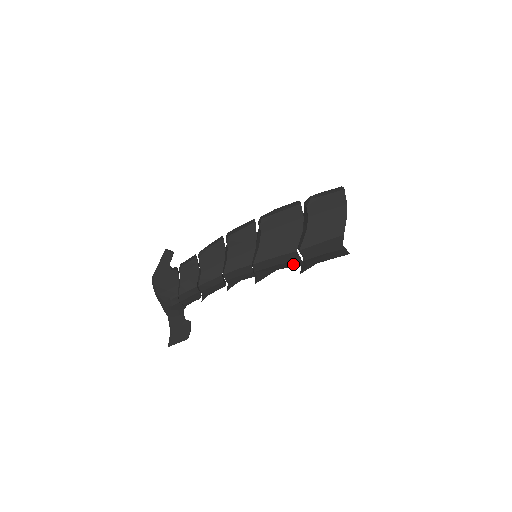
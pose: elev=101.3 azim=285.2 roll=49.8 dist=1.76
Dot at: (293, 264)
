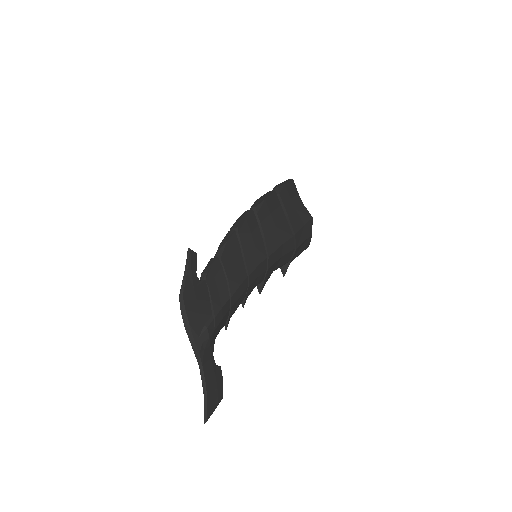
Dot at: (286, 258)
